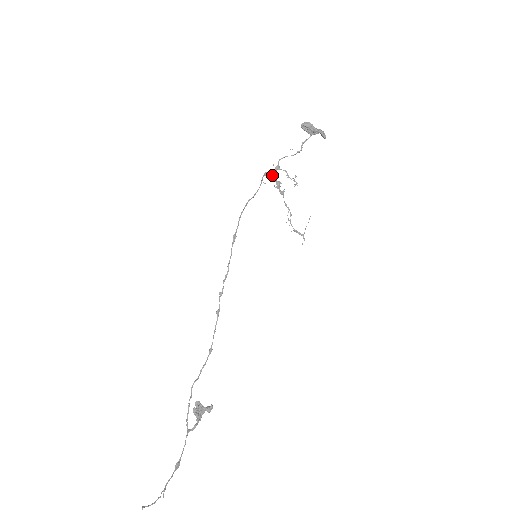
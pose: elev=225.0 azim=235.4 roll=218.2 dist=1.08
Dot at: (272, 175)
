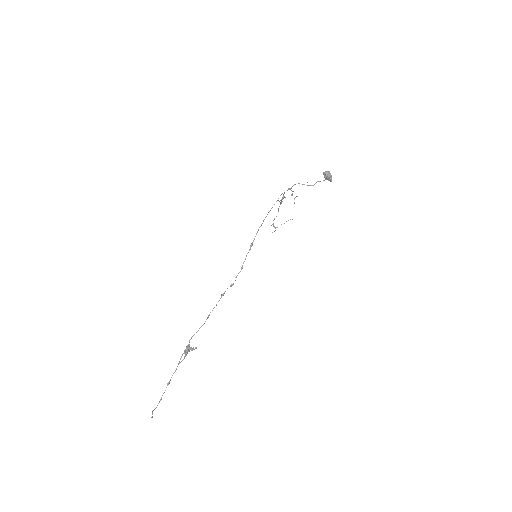
Dot at: (284, 192)
